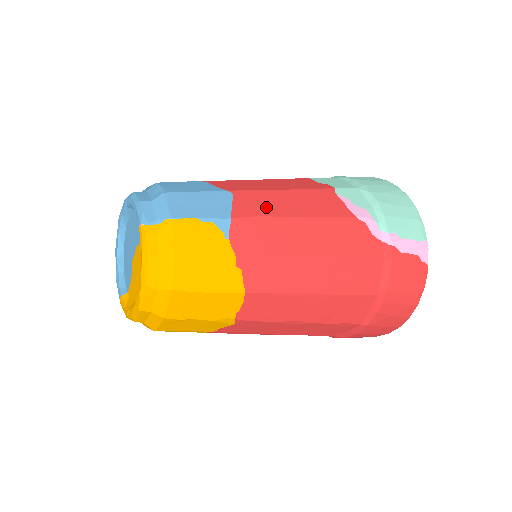
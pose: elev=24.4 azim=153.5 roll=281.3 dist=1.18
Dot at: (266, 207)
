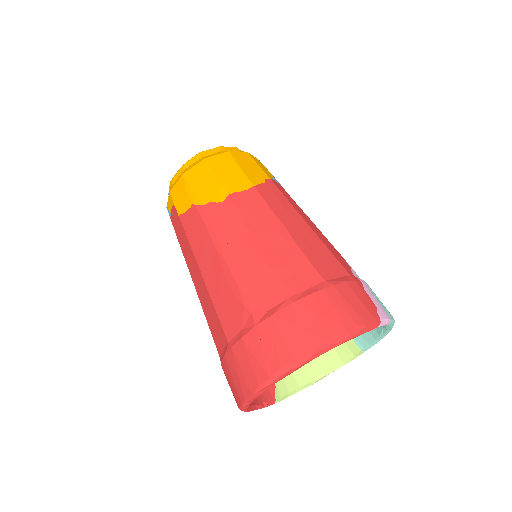
Dot at: occluded
